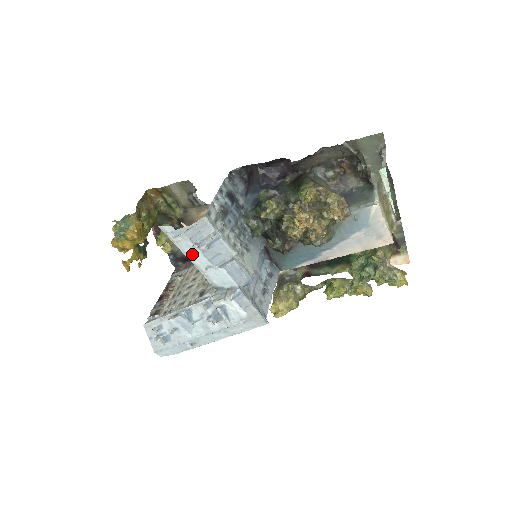
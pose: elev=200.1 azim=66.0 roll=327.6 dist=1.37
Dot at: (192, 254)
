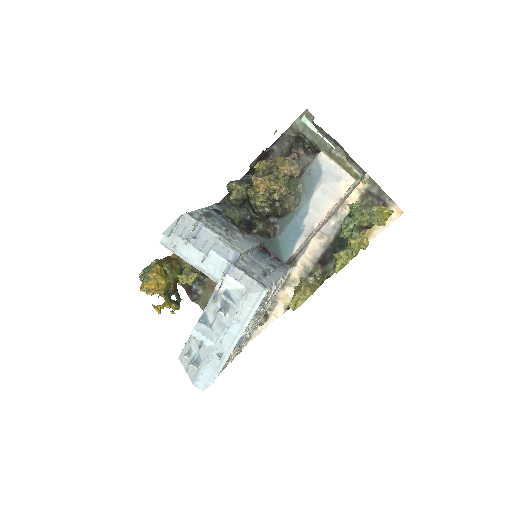
Dot at: (189, 255)
